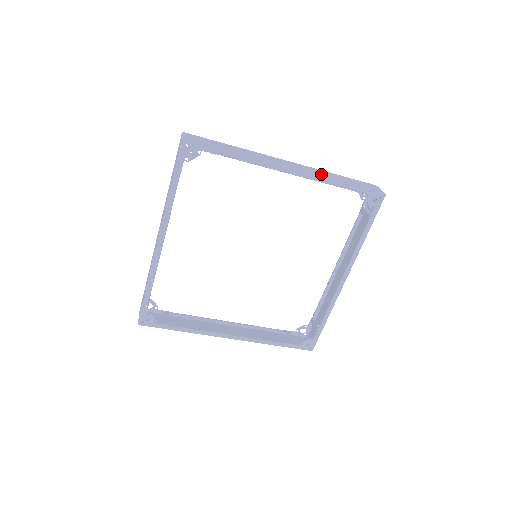
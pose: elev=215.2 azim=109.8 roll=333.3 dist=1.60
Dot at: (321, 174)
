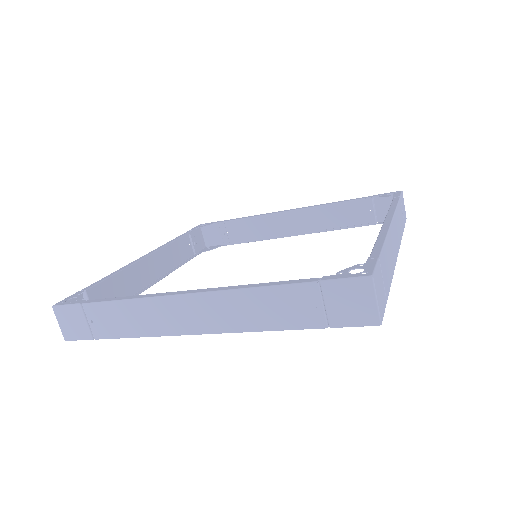
Dot at: (245, 319)
